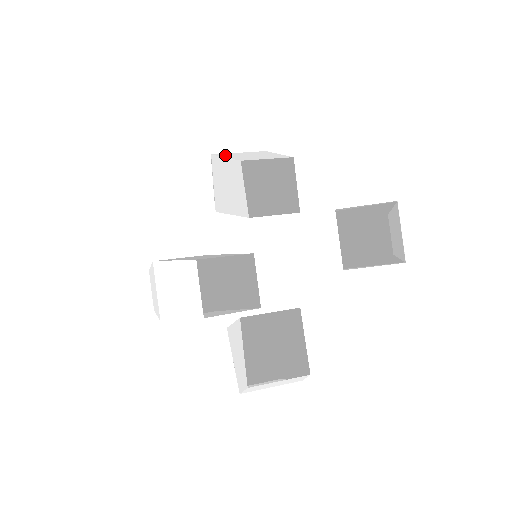
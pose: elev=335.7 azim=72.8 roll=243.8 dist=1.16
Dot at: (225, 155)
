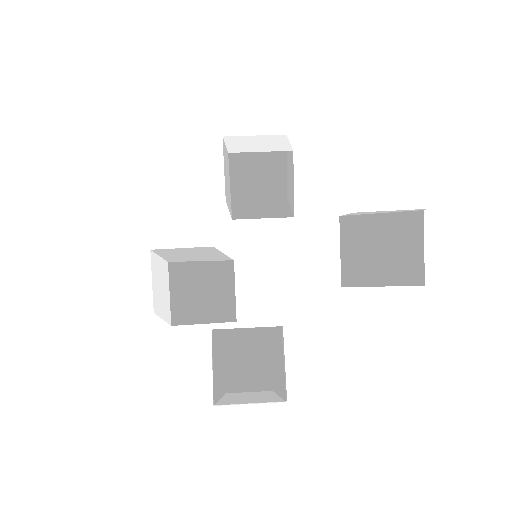
Dot at: (232, 140)
